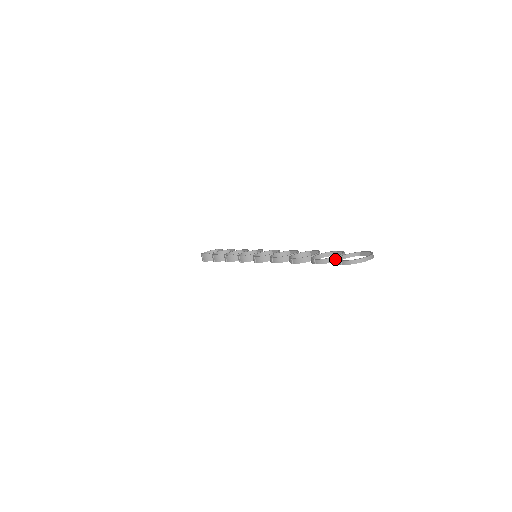
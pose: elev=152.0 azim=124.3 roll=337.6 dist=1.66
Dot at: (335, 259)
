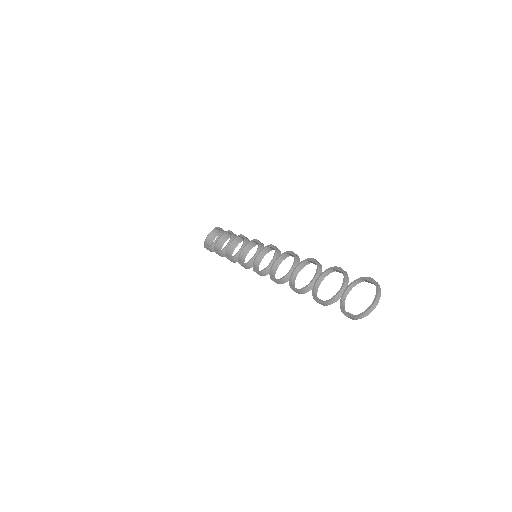
Dot at: (339, 296)
